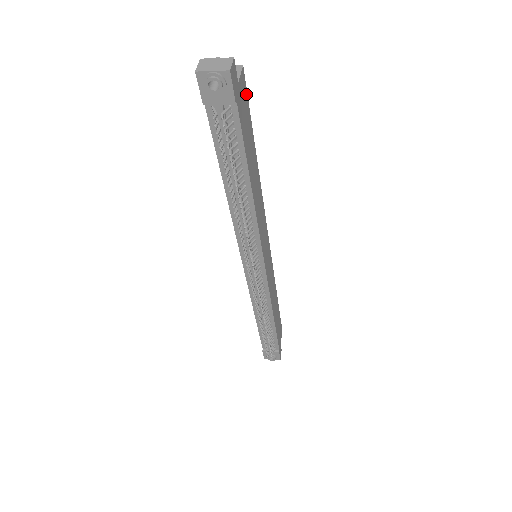
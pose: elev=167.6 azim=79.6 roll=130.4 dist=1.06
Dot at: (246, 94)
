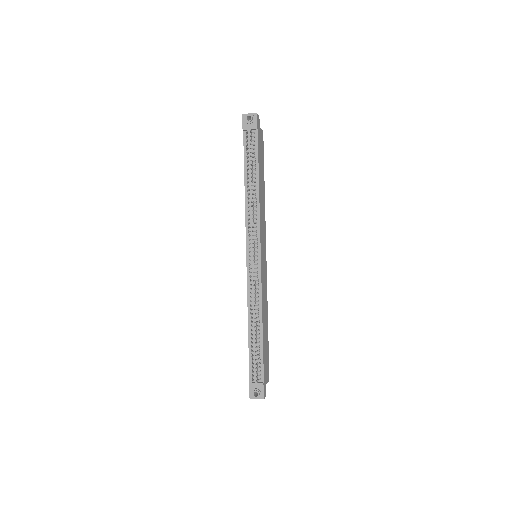
Dot at: (263, 144)
